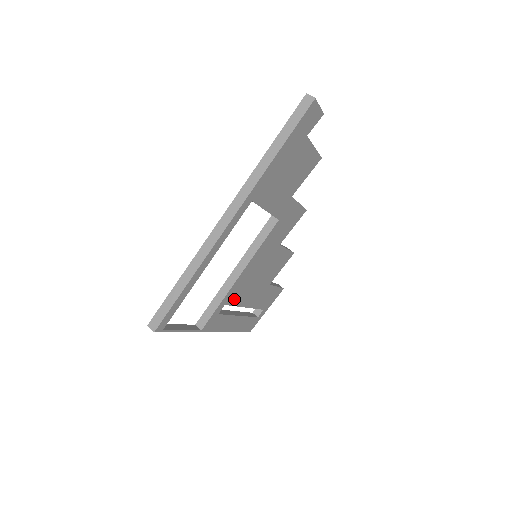
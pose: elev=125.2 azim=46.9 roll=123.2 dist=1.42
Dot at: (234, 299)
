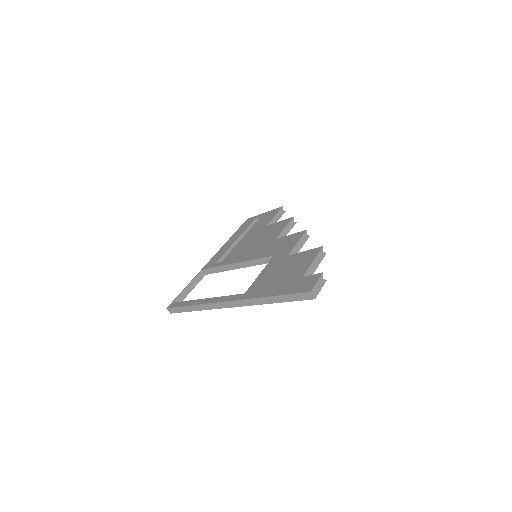
Dot at: occluded
